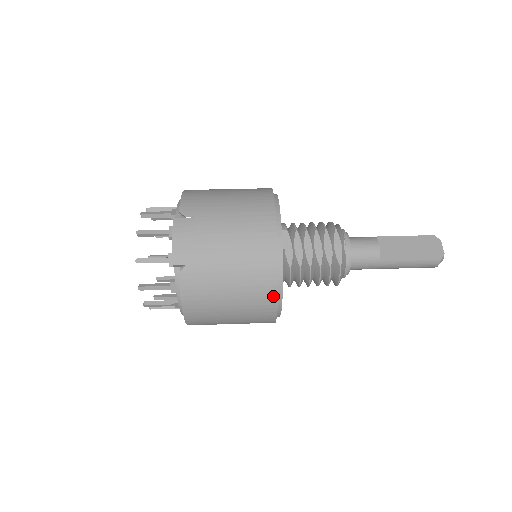
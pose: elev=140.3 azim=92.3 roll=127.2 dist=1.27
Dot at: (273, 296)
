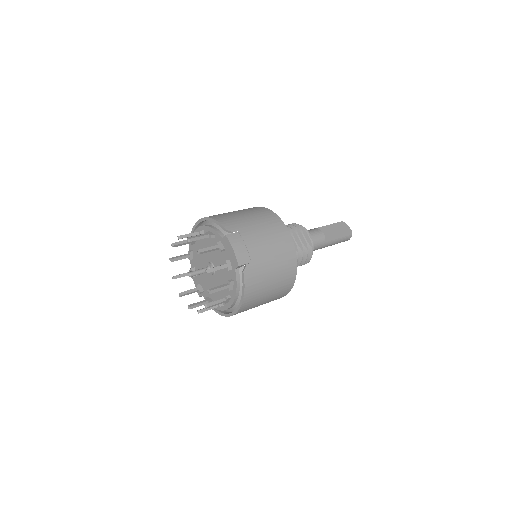
Dot at: (294, 273)
